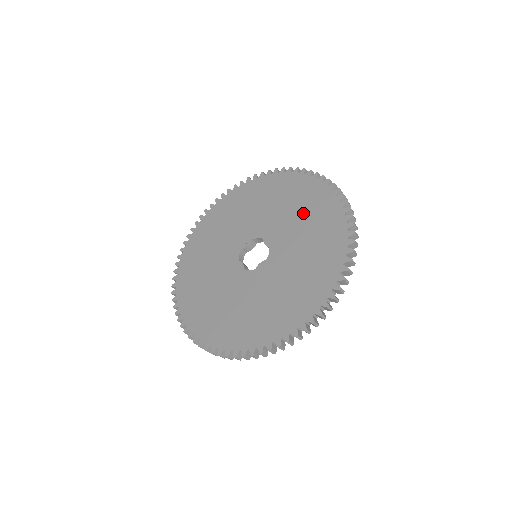
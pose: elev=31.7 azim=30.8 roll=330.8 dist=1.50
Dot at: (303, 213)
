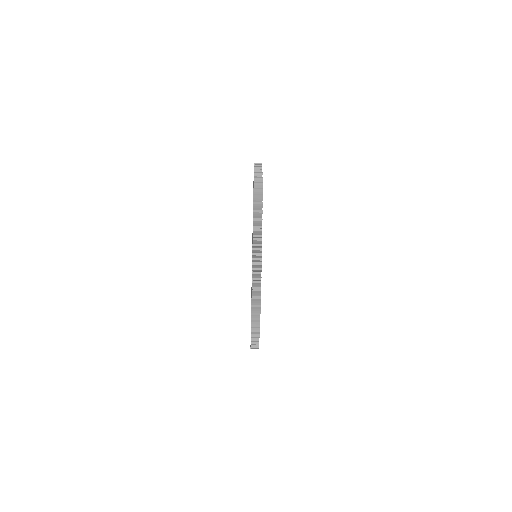
Dot at: occluded
